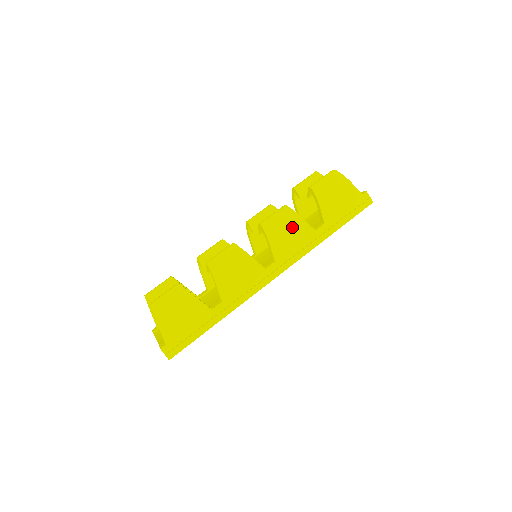
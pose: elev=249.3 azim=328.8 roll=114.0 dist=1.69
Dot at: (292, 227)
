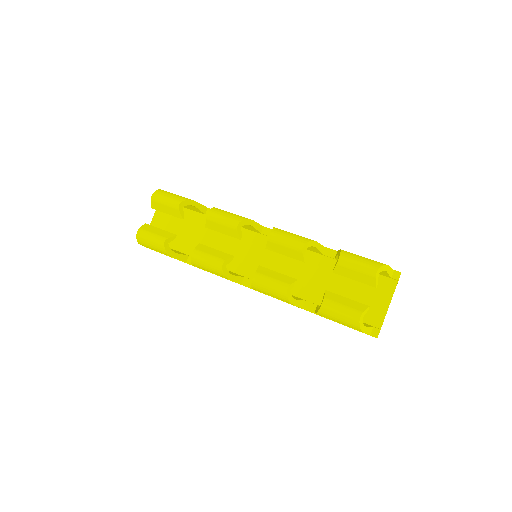
Dot at: occluded
